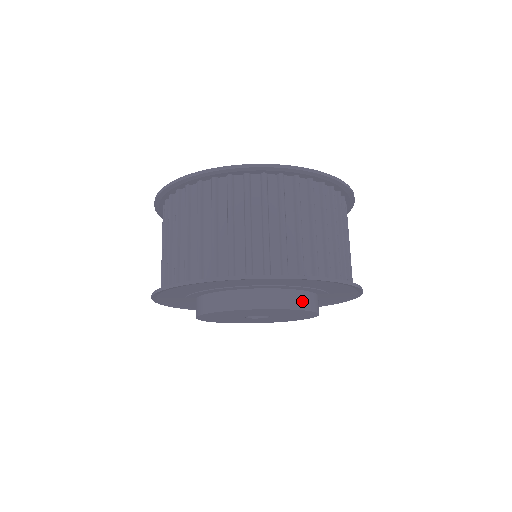
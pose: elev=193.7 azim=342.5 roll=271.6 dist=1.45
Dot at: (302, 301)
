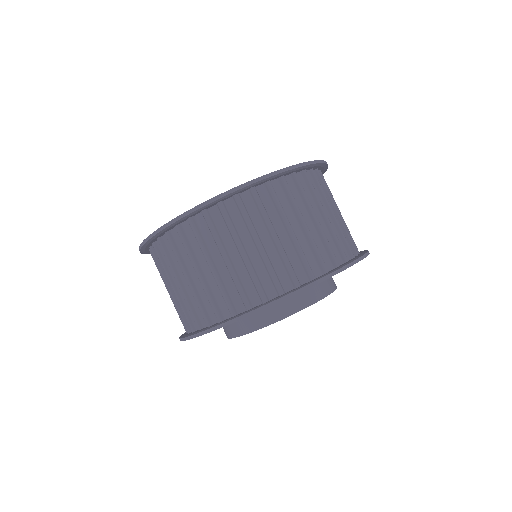
Dot at: (285, 308)
